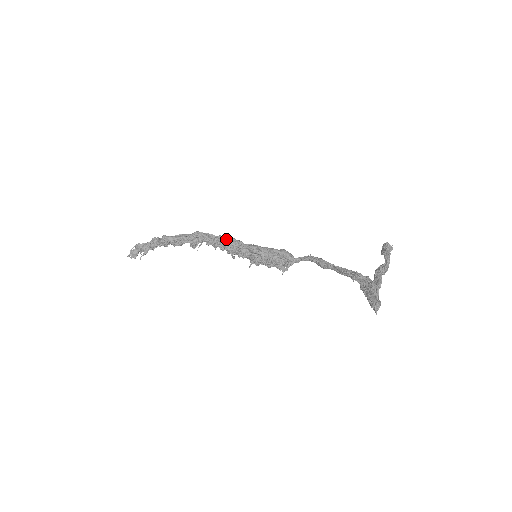
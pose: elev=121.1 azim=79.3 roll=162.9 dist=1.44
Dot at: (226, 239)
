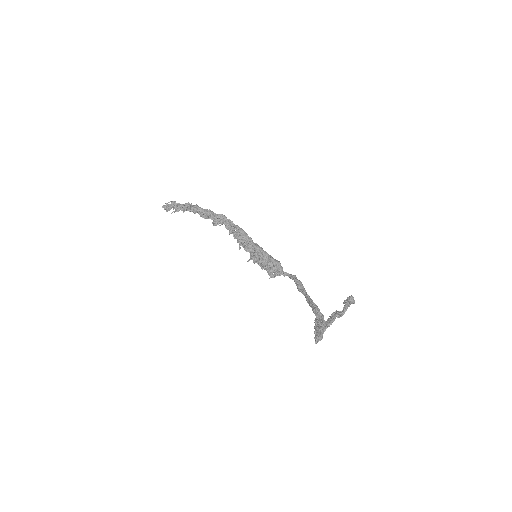
Dot at: (241, 231)
